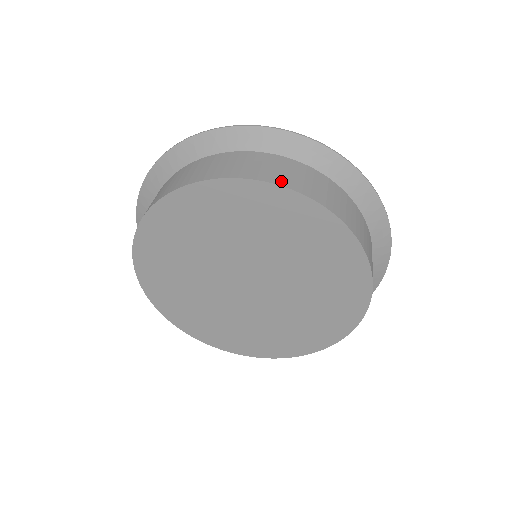
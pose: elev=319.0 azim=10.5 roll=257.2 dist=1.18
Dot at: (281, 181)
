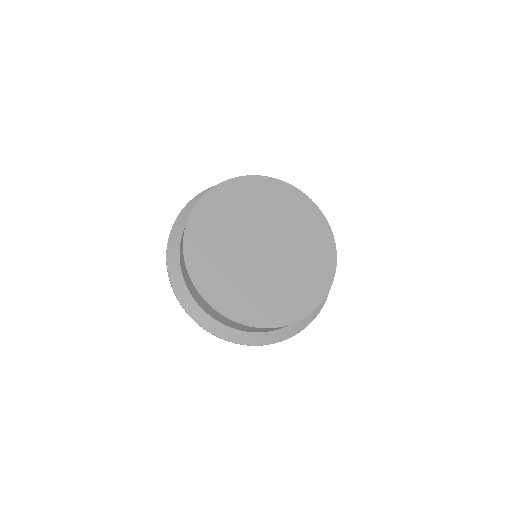
Dot at: (318, 210)
